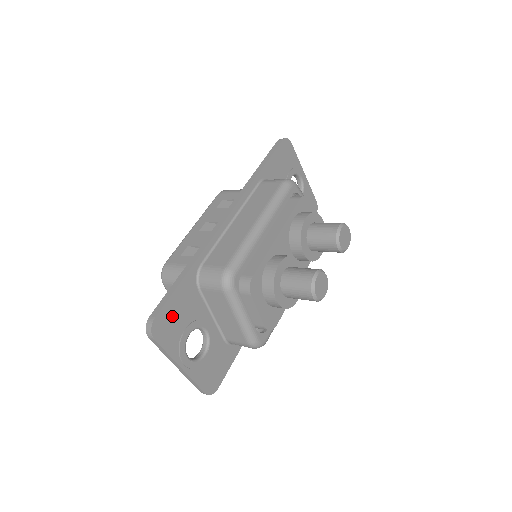
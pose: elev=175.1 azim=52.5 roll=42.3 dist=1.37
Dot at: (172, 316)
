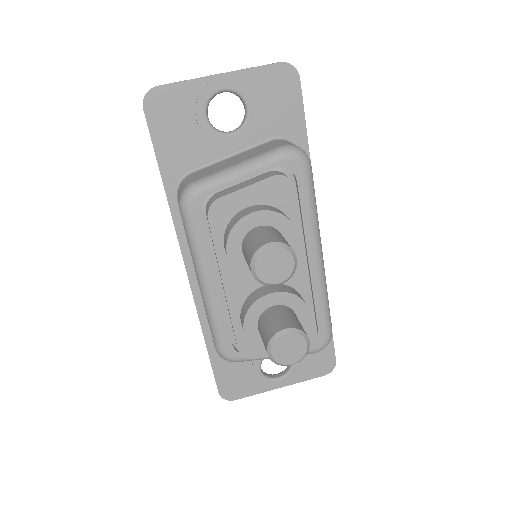
Dot at: (231, 378)
